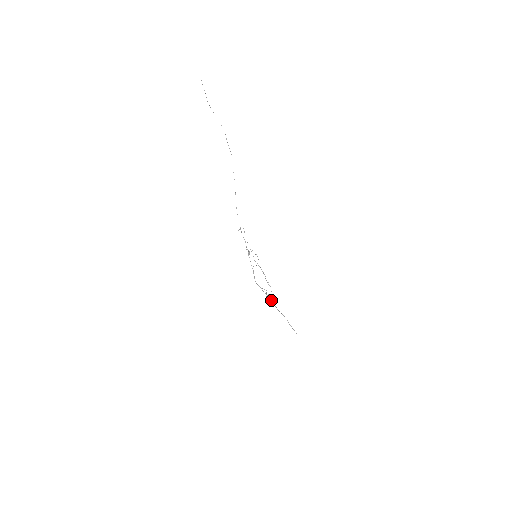
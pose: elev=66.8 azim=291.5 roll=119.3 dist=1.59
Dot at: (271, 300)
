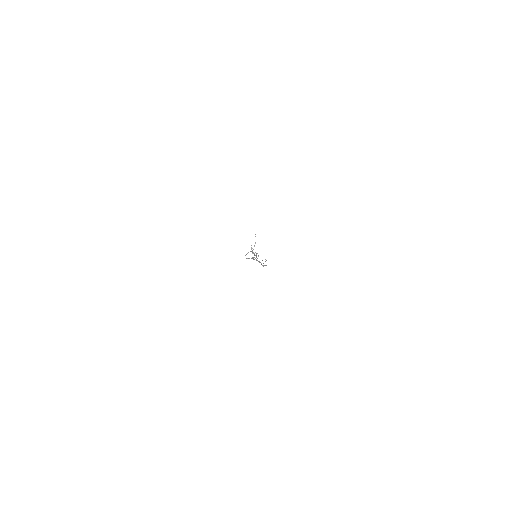
Dot at: (253, 258)
